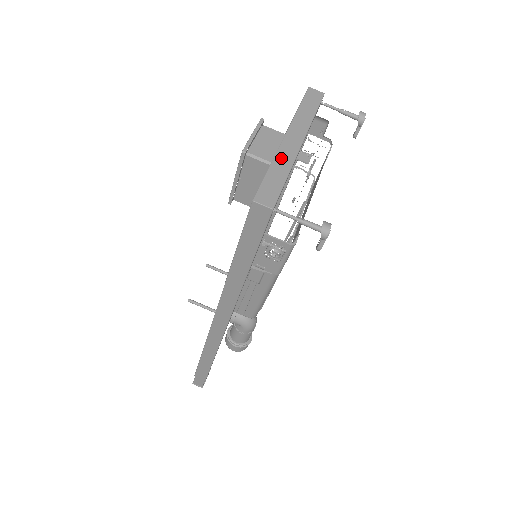
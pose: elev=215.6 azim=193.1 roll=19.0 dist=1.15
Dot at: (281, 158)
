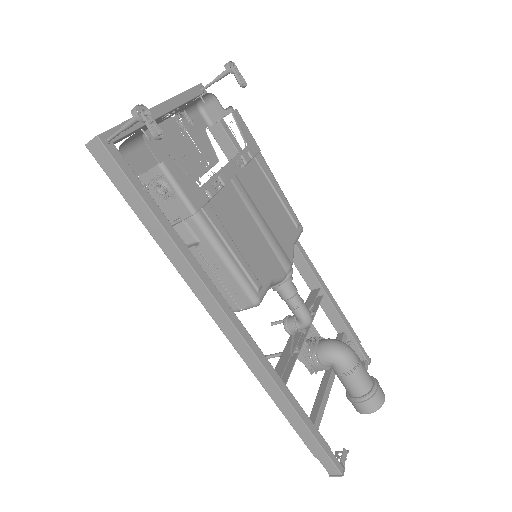
Dot at: occluded
